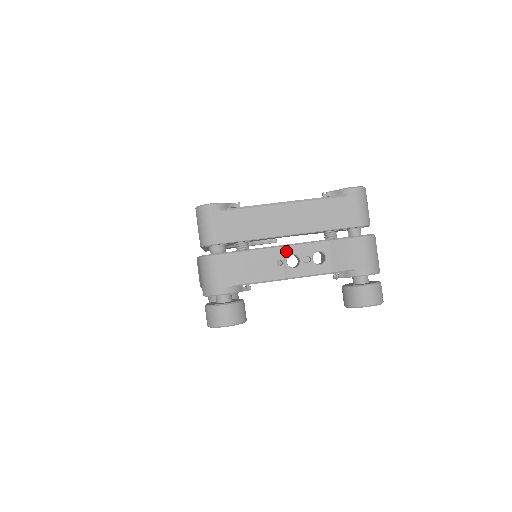
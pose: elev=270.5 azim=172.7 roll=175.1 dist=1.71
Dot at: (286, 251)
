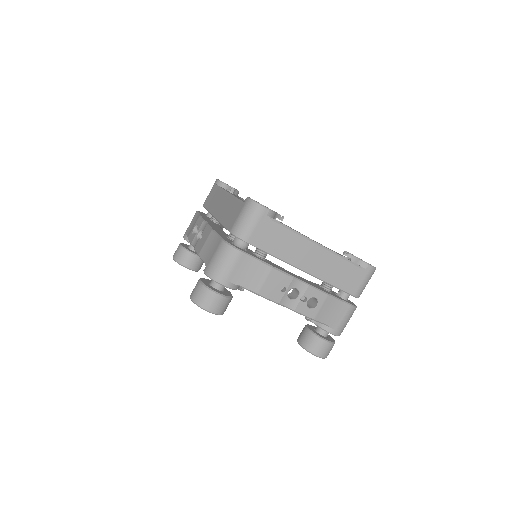
Dot at: (294, 283)
